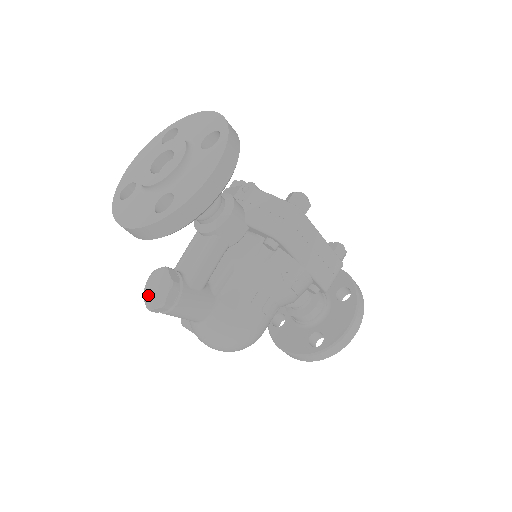
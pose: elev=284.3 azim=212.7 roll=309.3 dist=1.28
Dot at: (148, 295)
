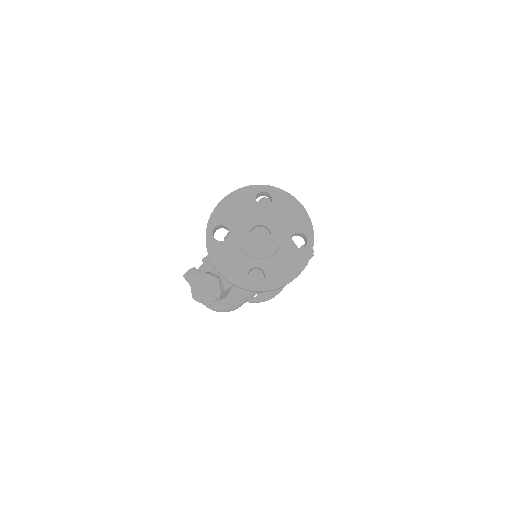
Dot at: (196, 289)
